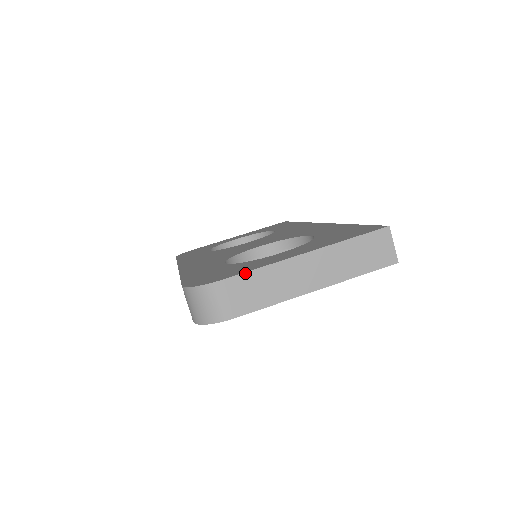
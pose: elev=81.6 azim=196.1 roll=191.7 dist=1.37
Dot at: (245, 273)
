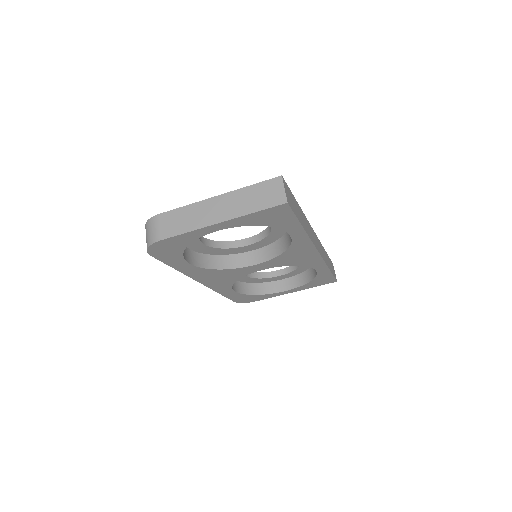
Dot at: (173, 210)
